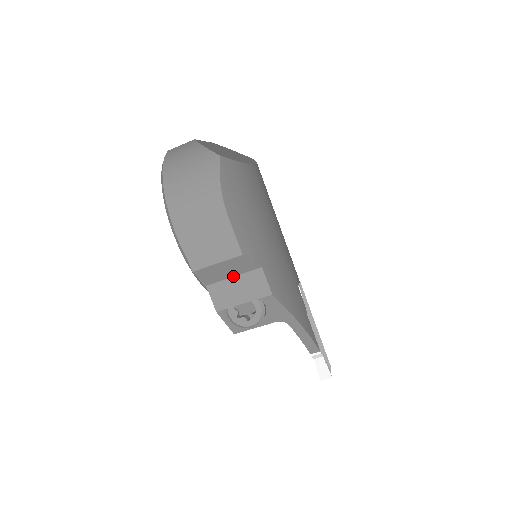
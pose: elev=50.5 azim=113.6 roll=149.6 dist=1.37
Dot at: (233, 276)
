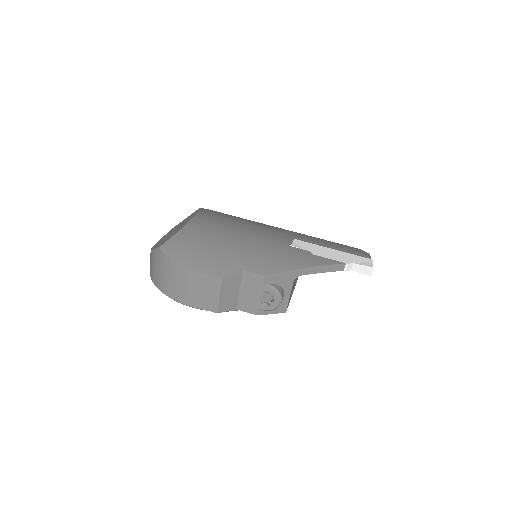
Dot at: (239, 290)
